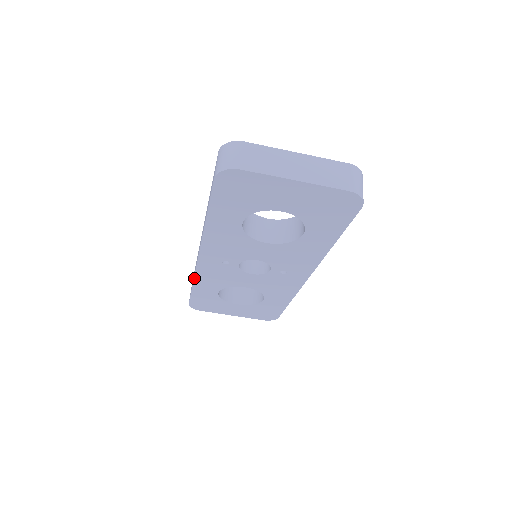
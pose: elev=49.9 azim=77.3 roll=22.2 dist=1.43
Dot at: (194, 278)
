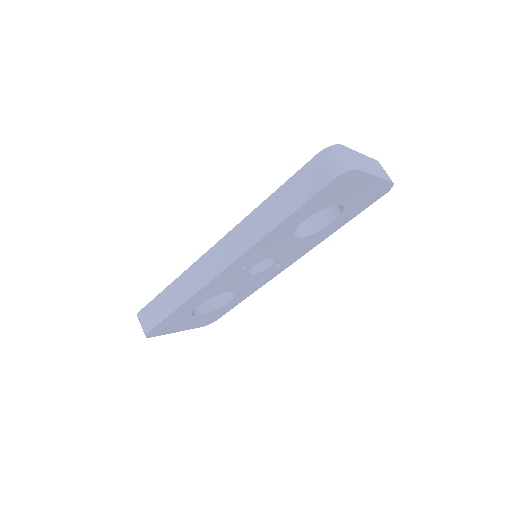
Dot at: (193, 295)
